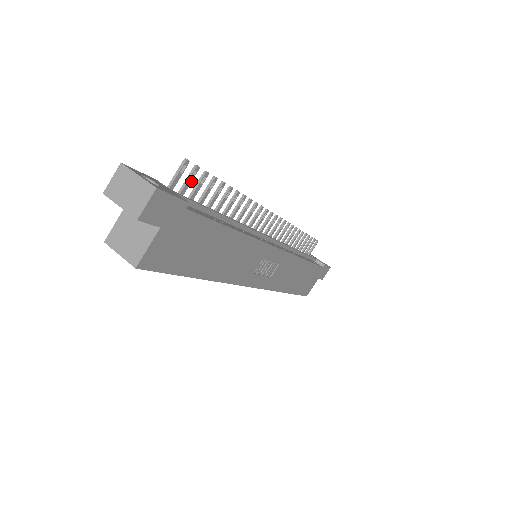
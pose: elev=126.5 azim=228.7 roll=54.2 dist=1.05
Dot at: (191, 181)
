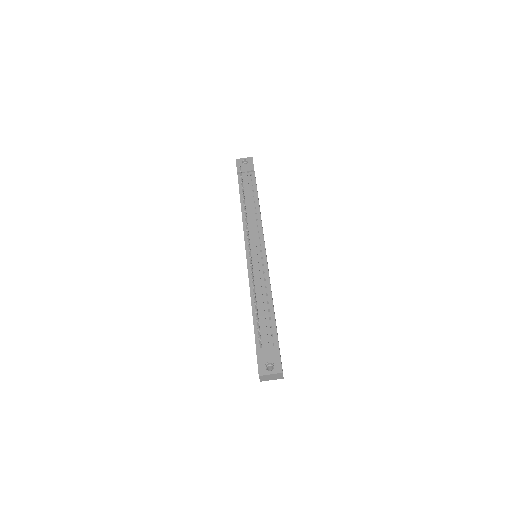
Dot at: (259, 332)
